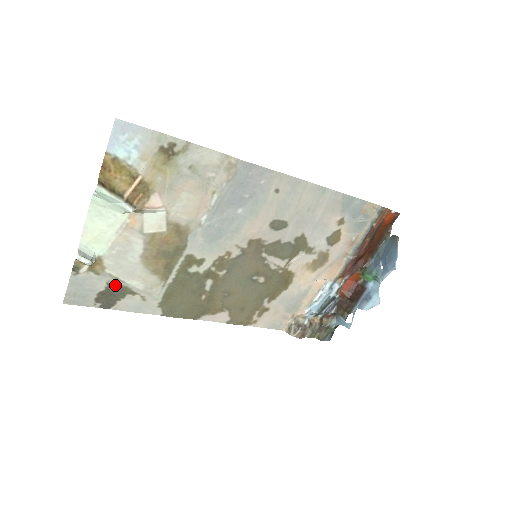
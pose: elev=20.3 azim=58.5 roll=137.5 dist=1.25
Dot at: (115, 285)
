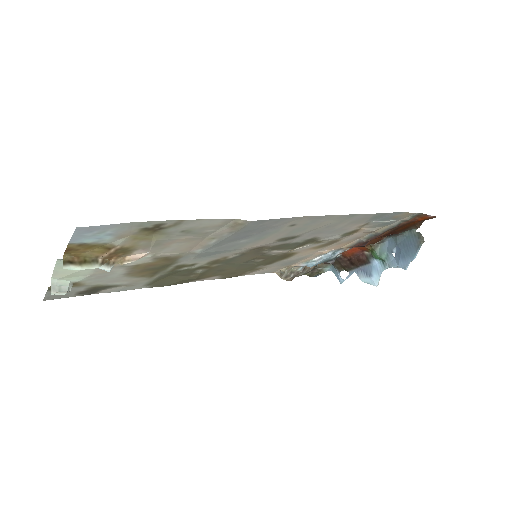
Dot at: (97, 287)
